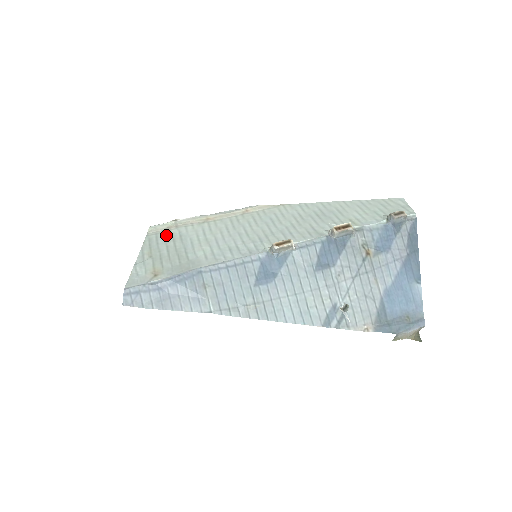
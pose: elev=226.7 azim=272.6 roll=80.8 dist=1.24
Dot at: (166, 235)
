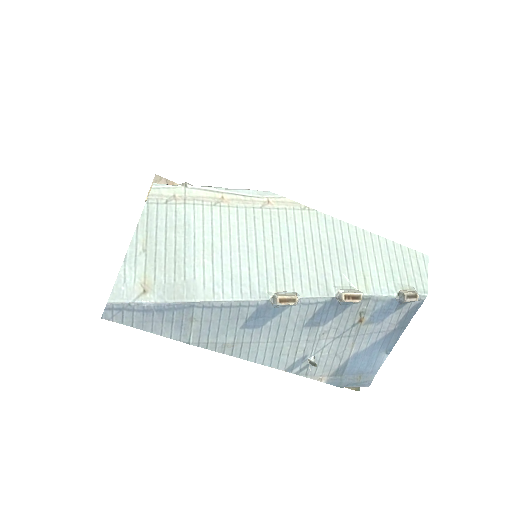
Dot at: (169, 213)
